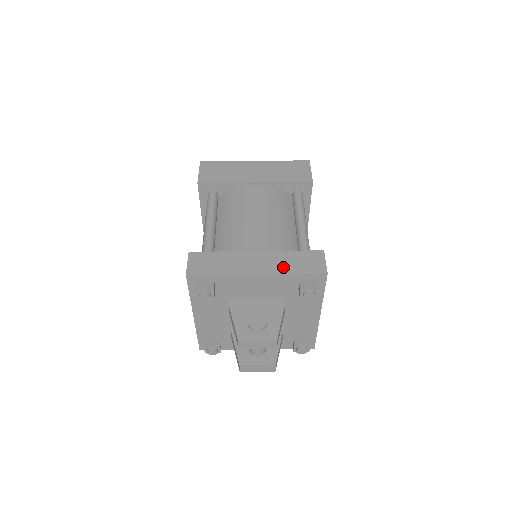
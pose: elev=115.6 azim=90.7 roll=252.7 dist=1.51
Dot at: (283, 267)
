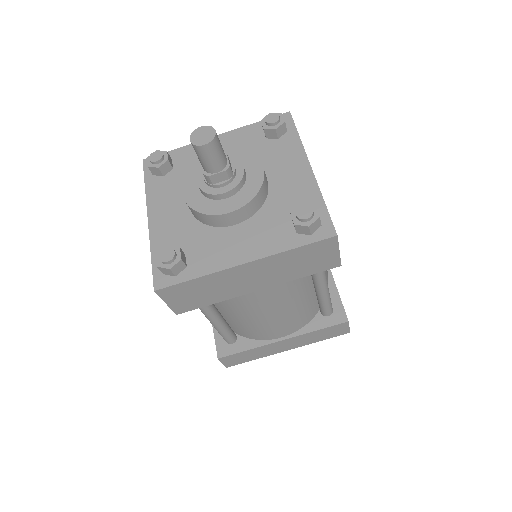
Dot at: (310, 341)
